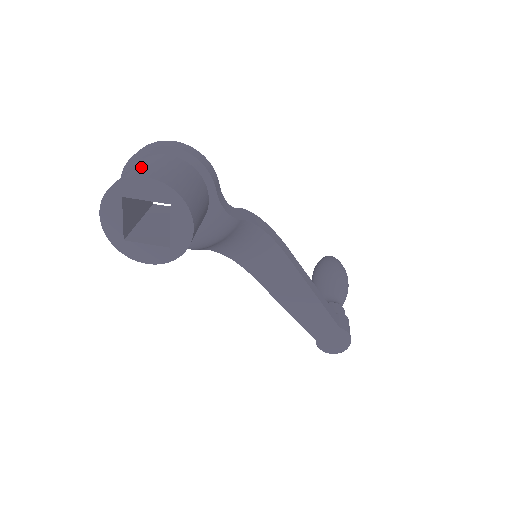
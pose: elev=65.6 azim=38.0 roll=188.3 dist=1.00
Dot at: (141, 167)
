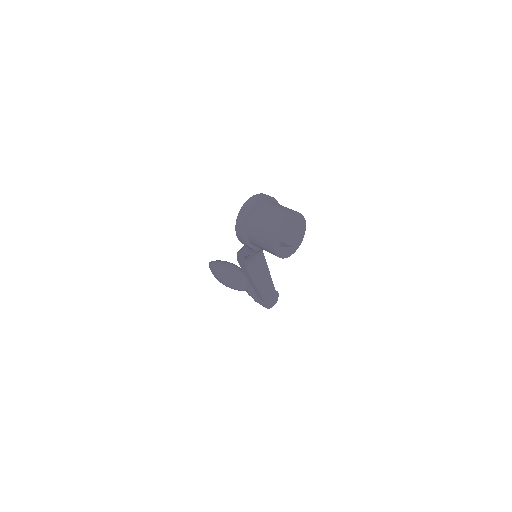
Dot at: (281, 208)
